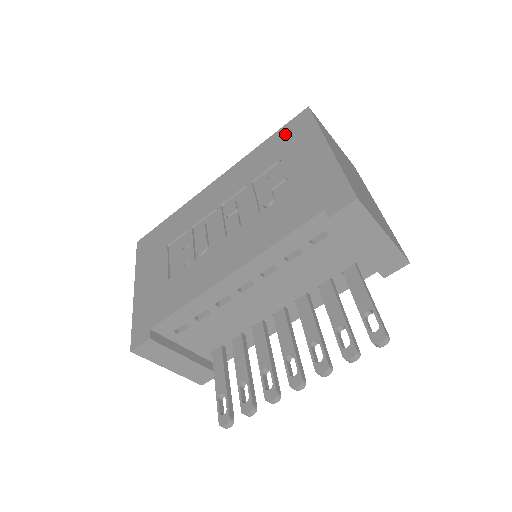
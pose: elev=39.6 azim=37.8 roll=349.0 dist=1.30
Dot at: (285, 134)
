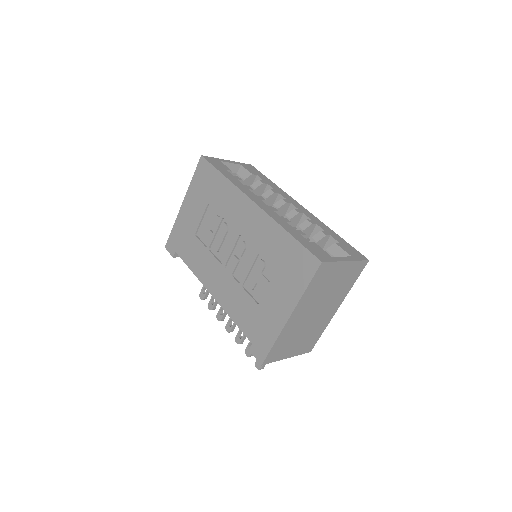
Dot at: (296, 256)
